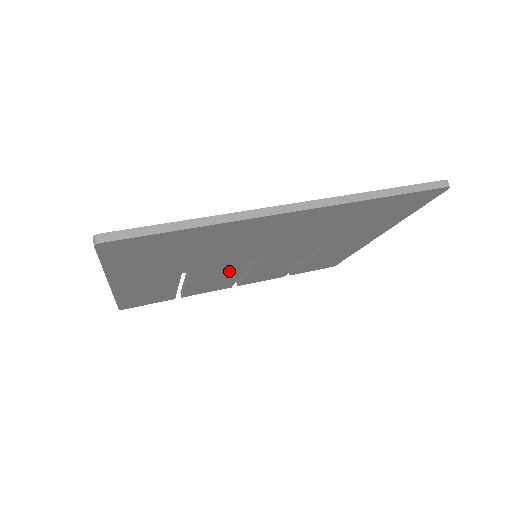
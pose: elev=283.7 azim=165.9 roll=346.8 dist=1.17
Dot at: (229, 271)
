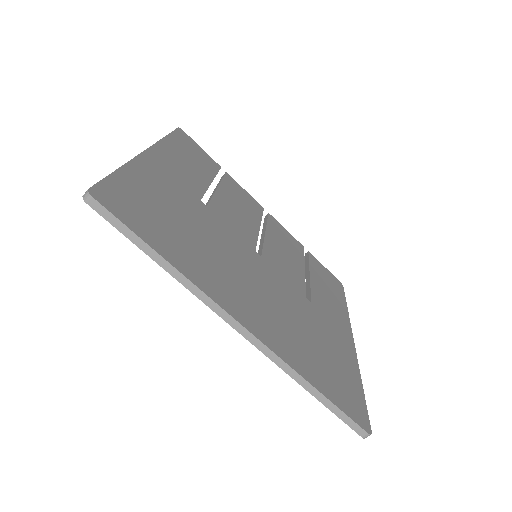
Dot at: occluded
